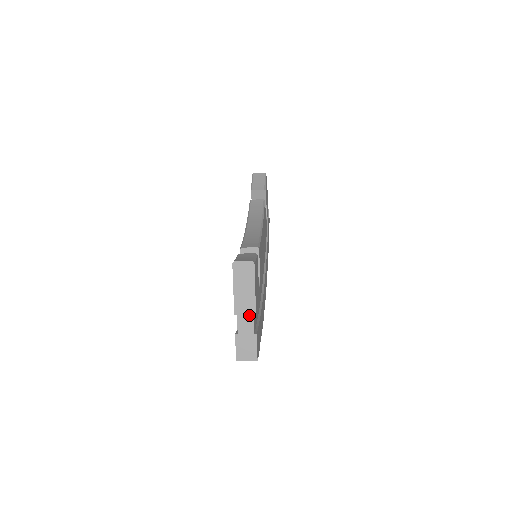
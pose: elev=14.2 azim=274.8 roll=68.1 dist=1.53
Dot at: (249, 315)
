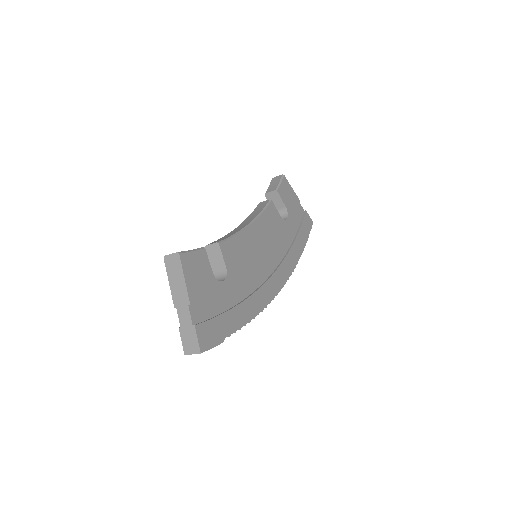
Dot at: (185, 306)
